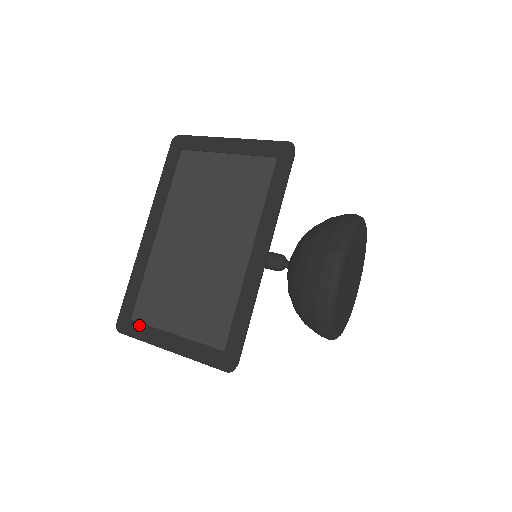
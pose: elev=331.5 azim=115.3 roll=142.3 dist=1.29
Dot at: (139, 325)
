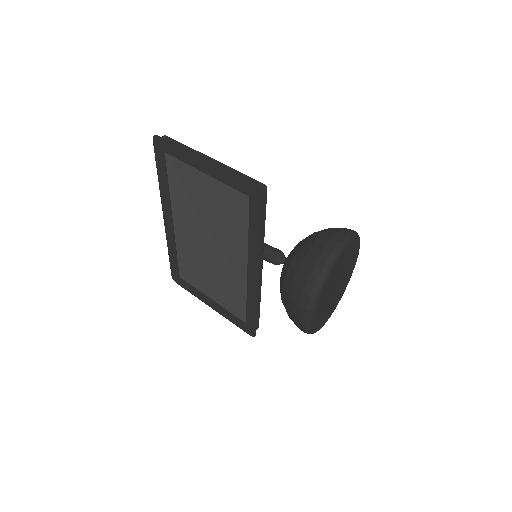
Dot at: (186, 284)
